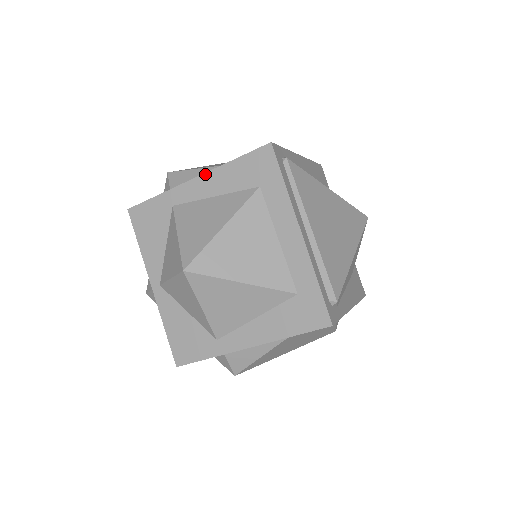
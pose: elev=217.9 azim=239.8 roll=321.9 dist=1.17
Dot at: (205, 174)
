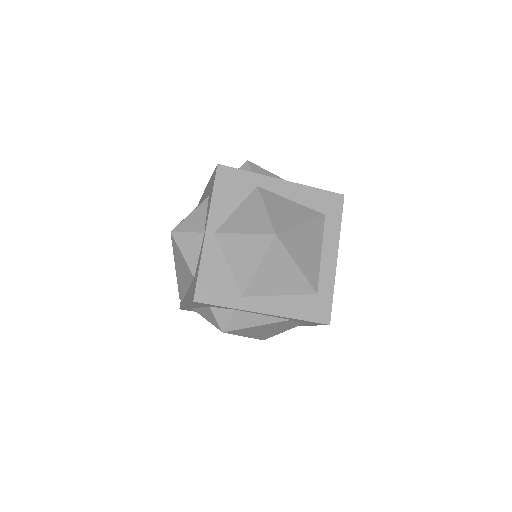
Dot at: (293, 183)
